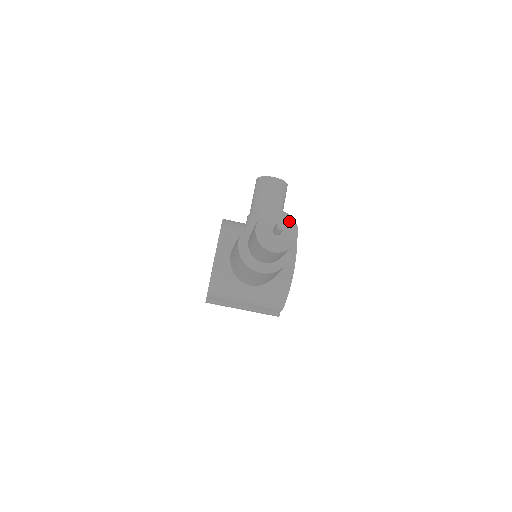
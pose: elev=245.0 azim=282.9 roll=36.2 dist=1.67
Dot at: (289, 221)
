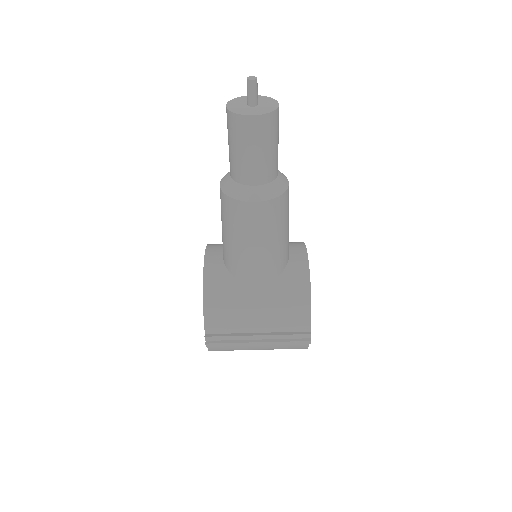
Dot at: (264, 99)
